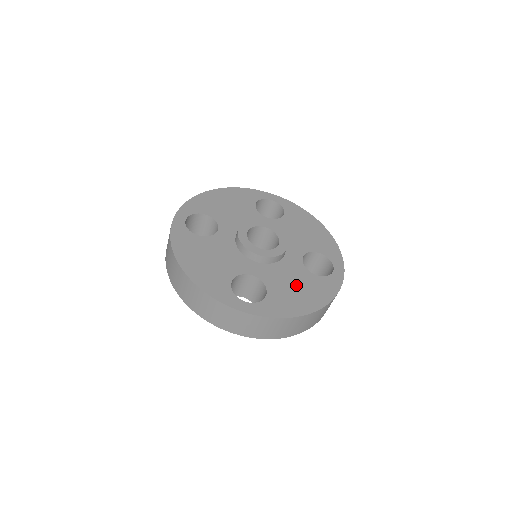
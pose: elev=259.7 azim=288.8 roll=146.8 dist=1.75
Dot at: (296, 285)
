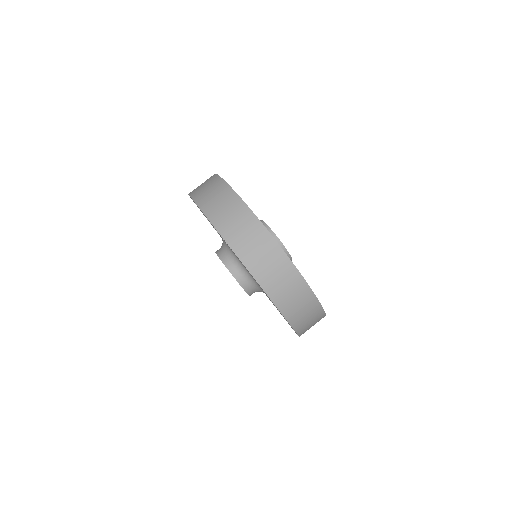
Dot at: occluded
